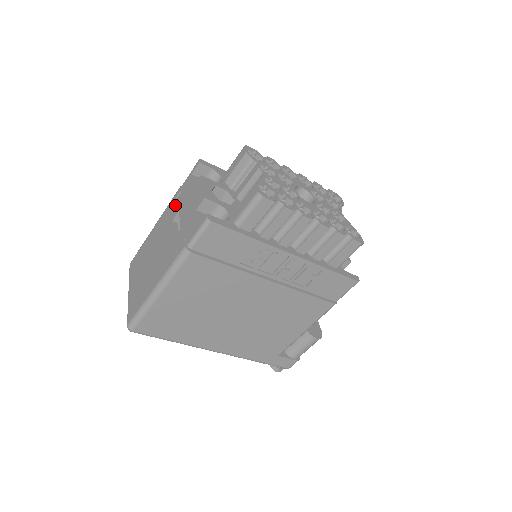
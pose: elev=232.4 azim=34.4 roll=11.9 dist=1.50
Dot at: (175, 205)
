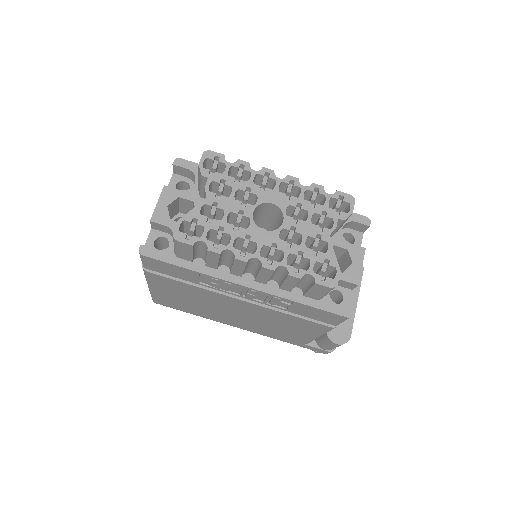
Dot at: occluded
